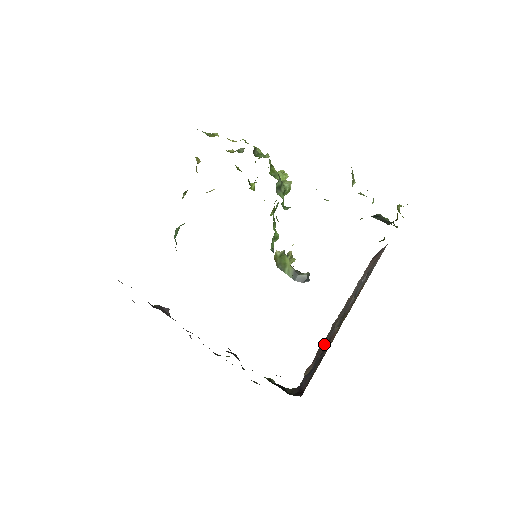
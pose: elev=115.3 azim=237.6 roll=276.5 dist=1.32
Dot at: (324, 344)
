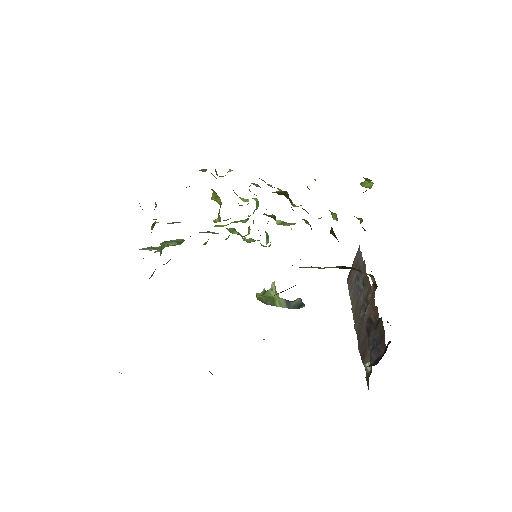
Dot at: (363, 334)
